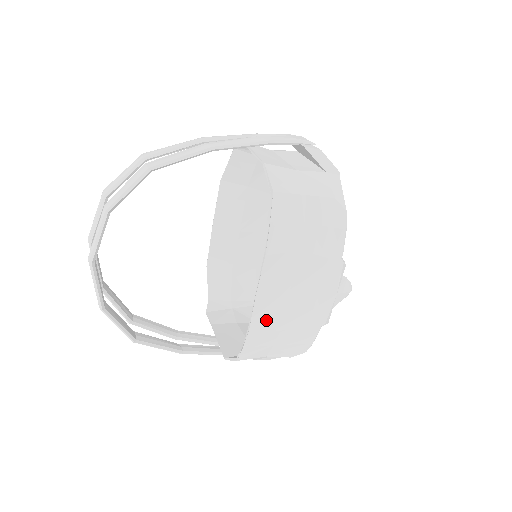
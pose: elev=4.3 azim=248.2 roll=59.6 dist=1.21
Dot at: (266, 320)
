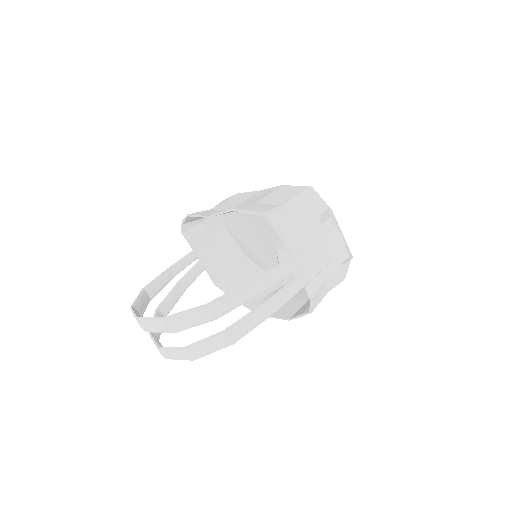
Dot at: occluded
